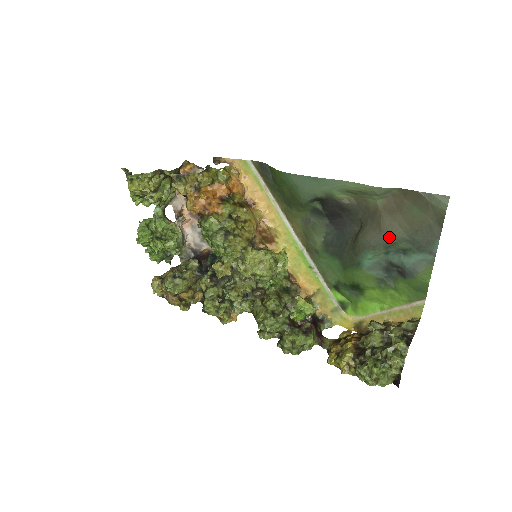
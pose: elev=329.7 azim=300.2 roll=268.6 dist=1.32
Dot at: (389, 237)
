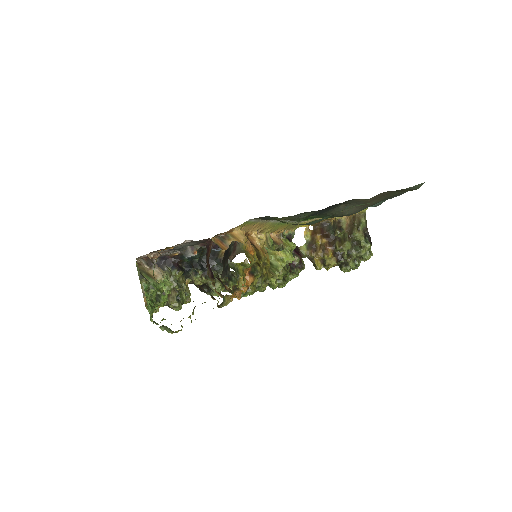
Dot at: occluded
